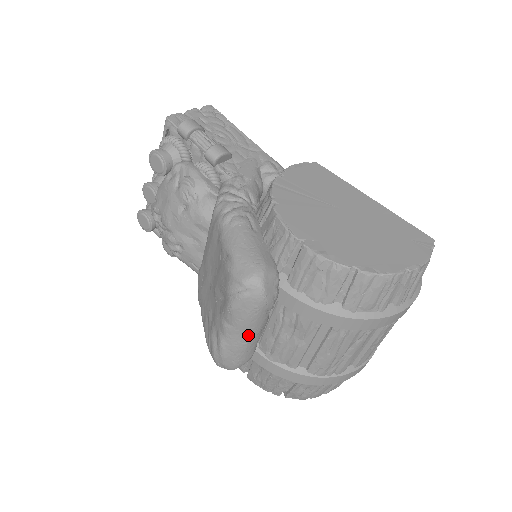
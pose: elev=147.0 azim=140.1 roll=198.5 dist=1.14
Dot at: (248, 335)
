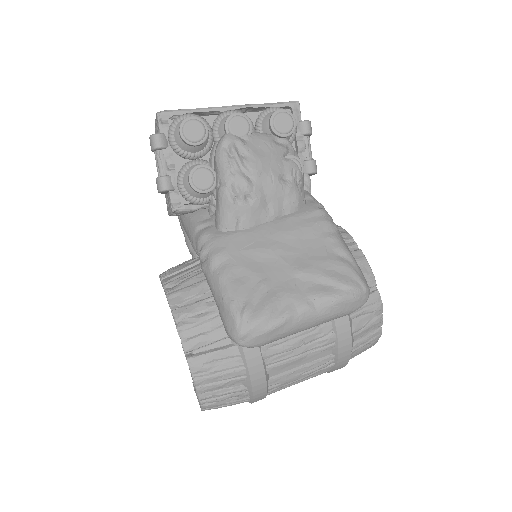
Dot at: (311, 326)
